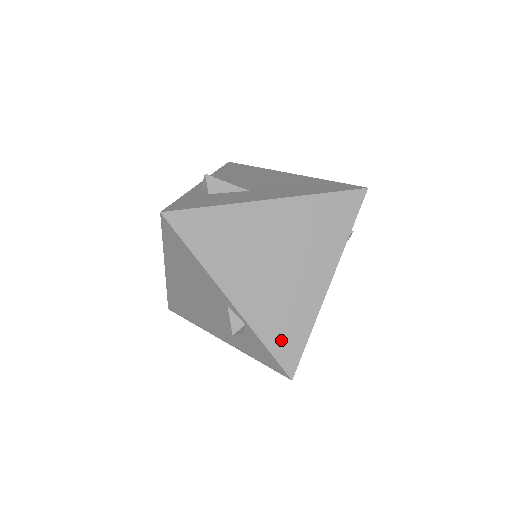
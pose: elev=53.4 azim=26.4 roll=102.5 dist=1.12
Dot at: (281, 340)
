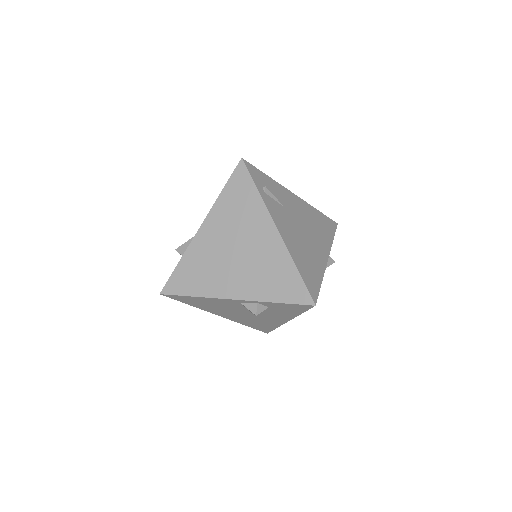
Dot at: (283, 290)
